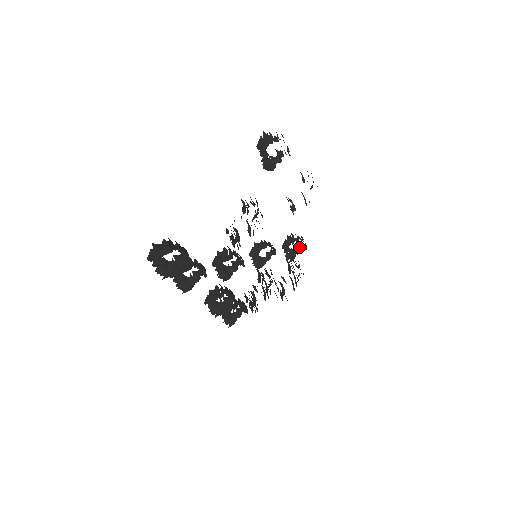
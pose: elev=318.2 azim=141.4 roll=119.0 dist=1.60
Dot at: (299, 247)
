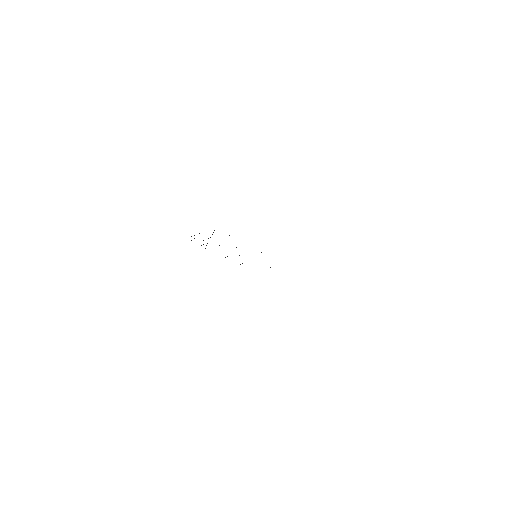
Dot at: occluded
